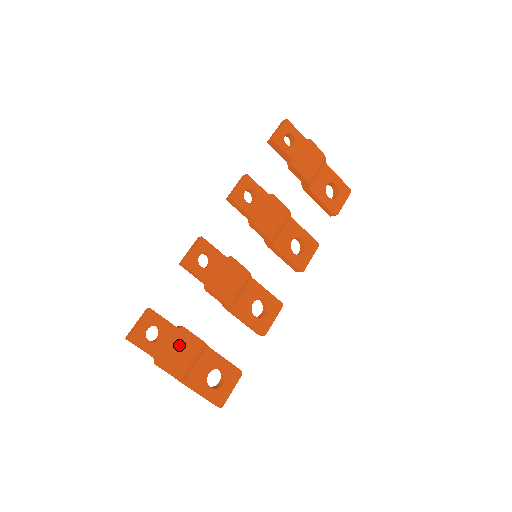
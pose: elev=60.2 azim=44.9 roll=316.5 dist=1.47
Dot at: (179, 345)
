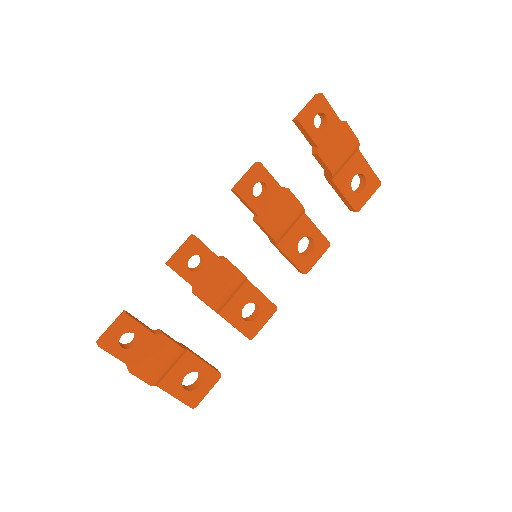
Dot at: (155, 352)
